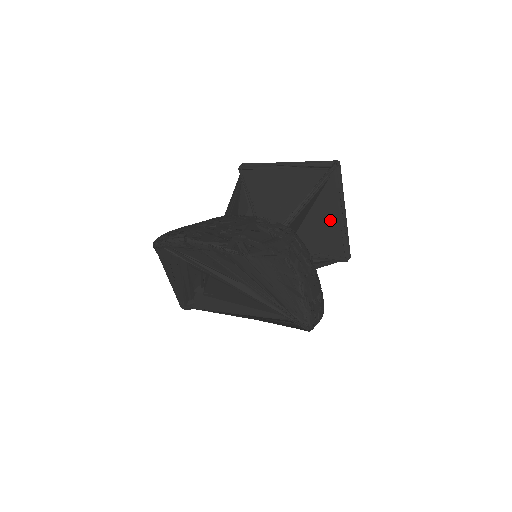
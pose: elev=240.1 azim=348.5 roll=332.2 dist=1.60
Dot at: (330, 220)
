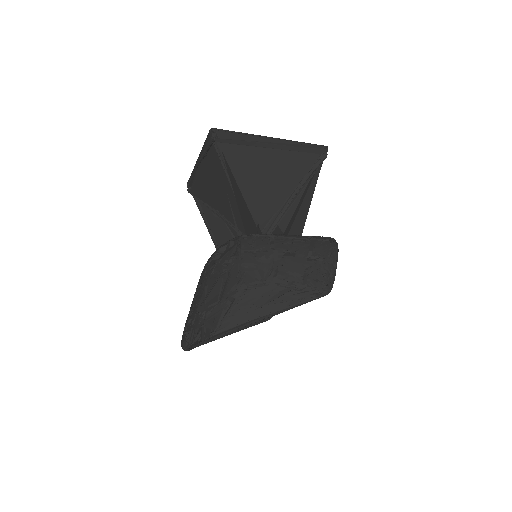
Dot at: (269, 162)
